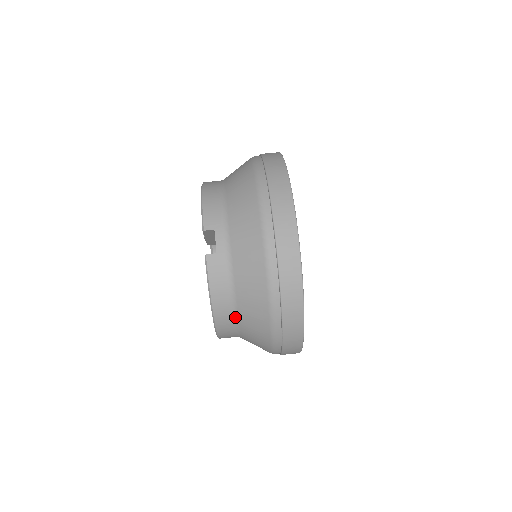
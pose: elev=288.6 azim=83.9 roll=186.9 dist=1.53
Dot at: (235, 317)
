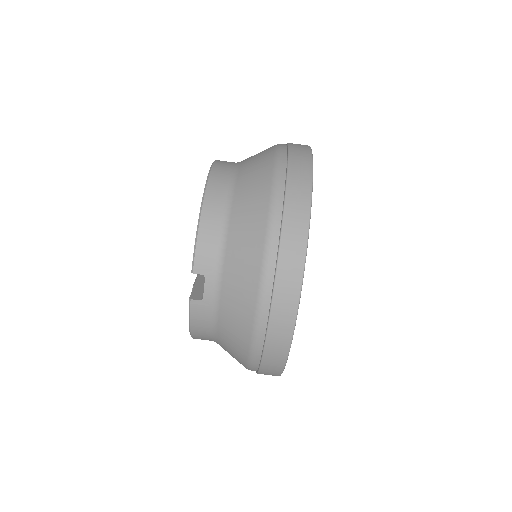
Dot at: (214, 341)
